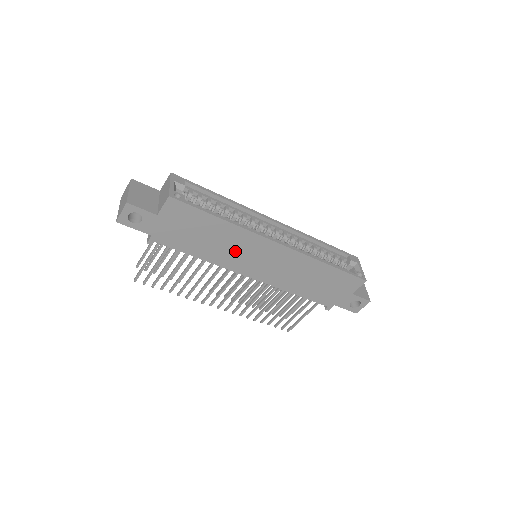
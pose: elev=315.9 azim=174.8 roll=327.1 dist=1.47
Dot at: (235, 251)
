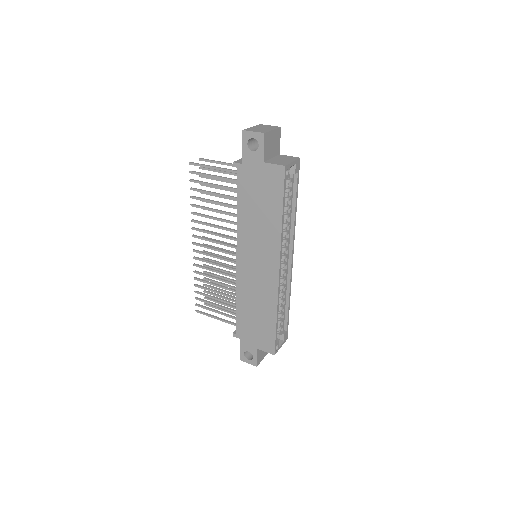
Dot at: (257, 238)
